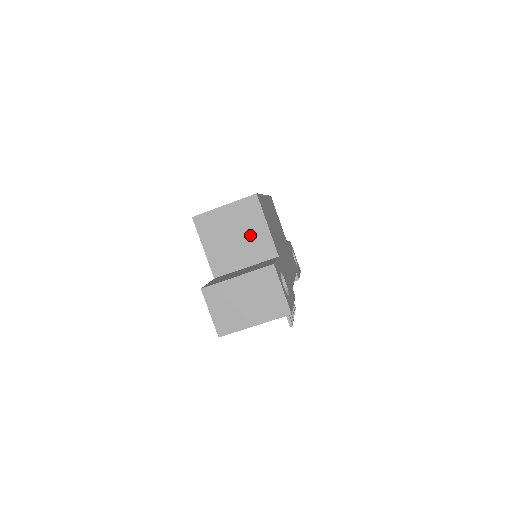
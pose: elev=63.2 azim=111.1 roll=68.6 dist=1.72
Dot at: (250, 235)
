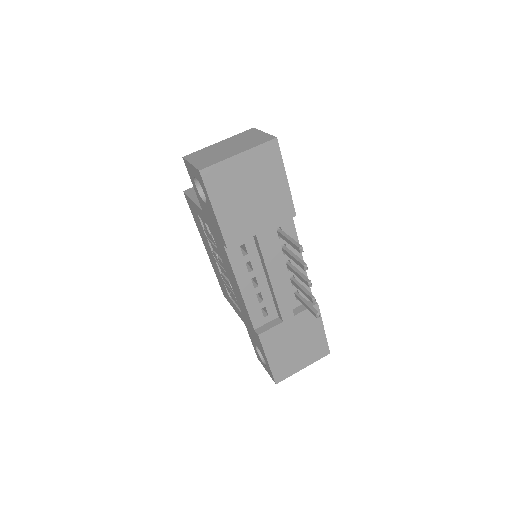
Dot at: occluded
